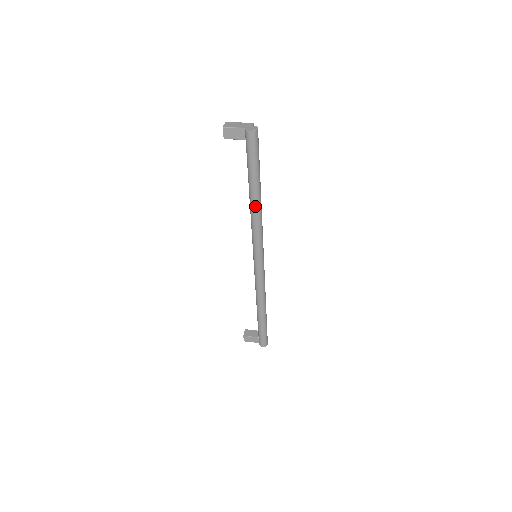
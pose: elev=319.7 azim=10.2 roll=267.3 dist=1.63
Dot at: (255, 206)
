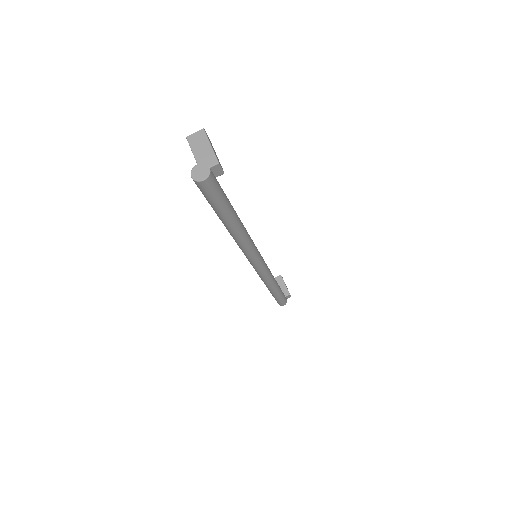
Dot at: occluded
